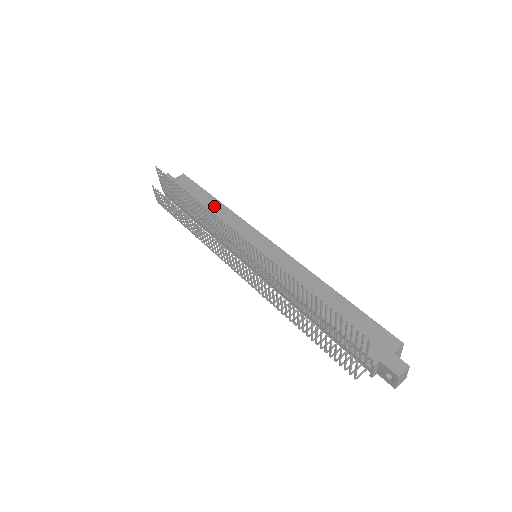
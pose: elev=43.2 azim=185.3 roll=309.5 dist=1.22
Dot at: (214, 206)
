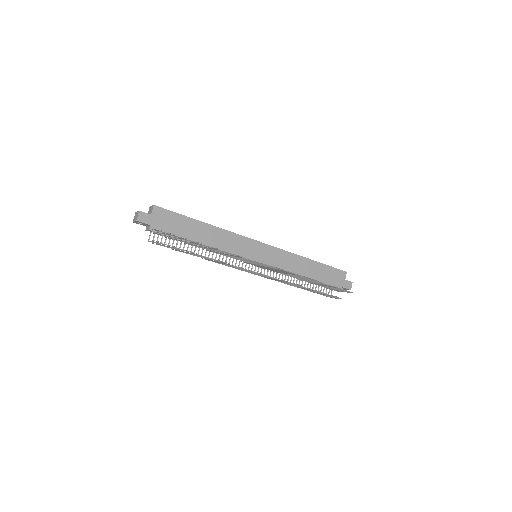
Dot at: (207, 230)
